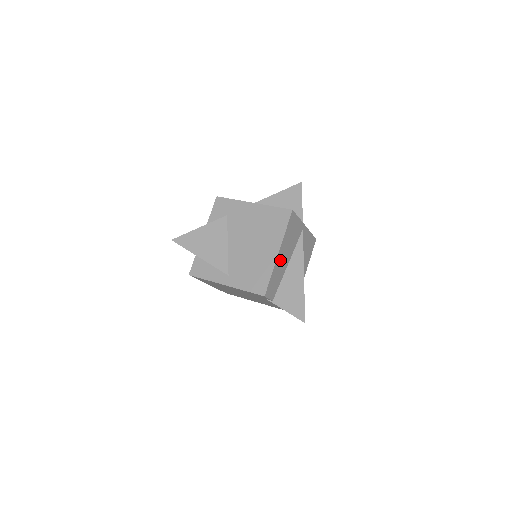
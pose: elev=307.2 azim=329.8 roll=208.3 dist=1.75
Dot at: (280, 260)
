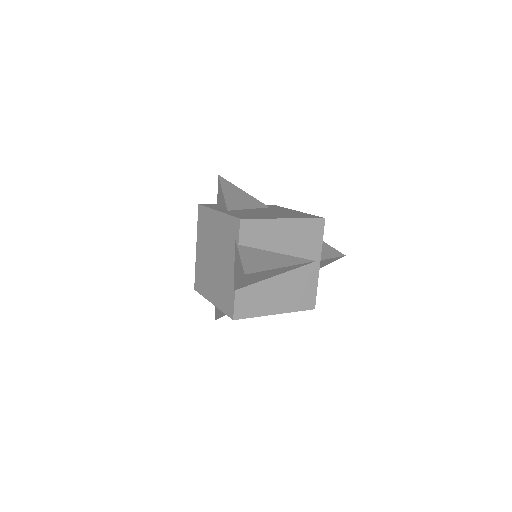
Dot at: (279, 229)
